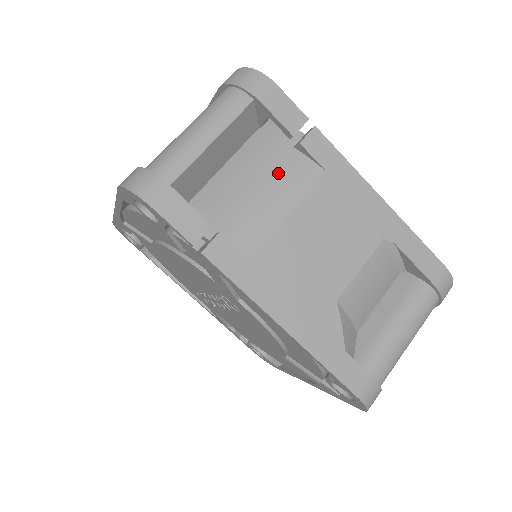
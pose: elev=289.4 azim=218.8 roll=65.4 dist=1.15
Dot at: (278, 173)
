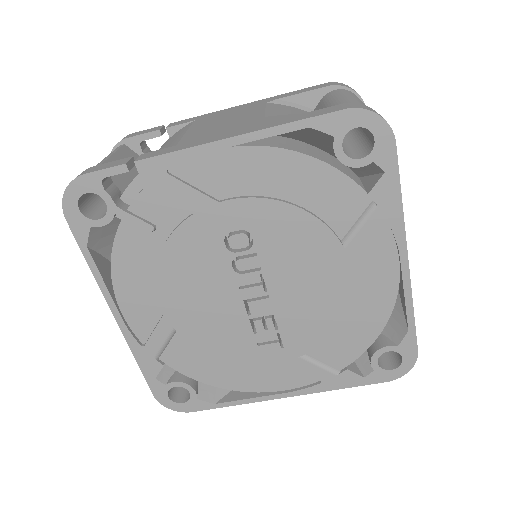
Dot at: (167, 142)
